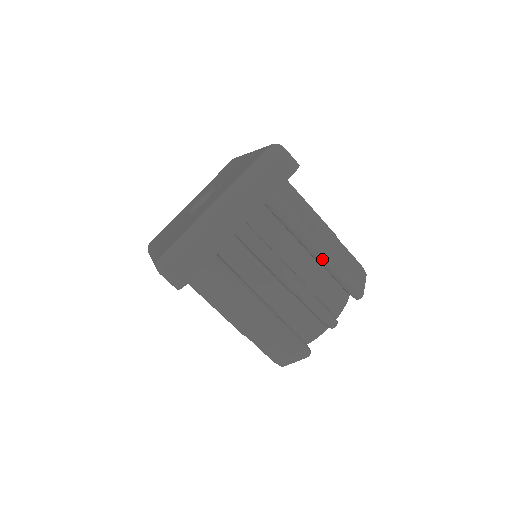
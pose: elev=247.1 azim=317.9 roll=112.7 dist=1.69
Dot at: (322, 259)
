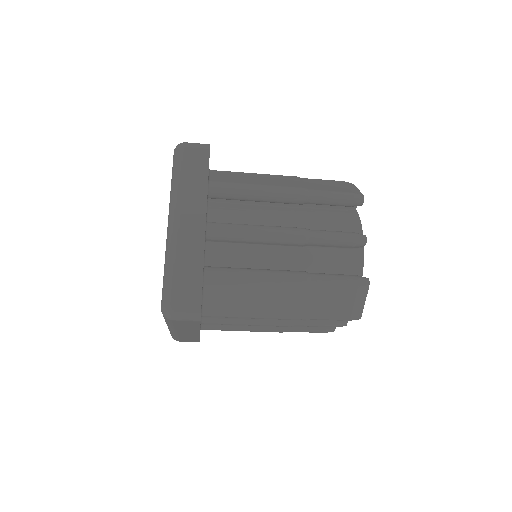
Dot at: (299, 197)
